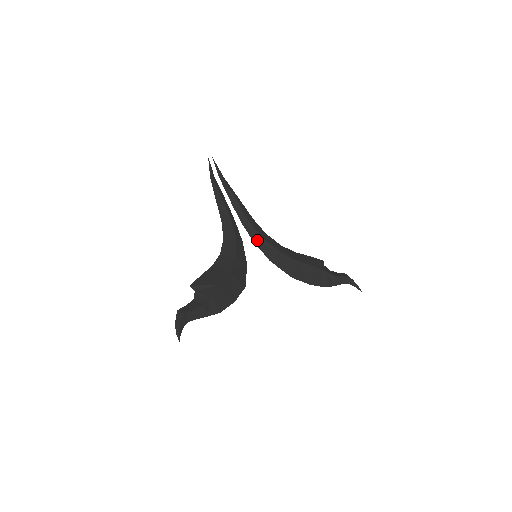
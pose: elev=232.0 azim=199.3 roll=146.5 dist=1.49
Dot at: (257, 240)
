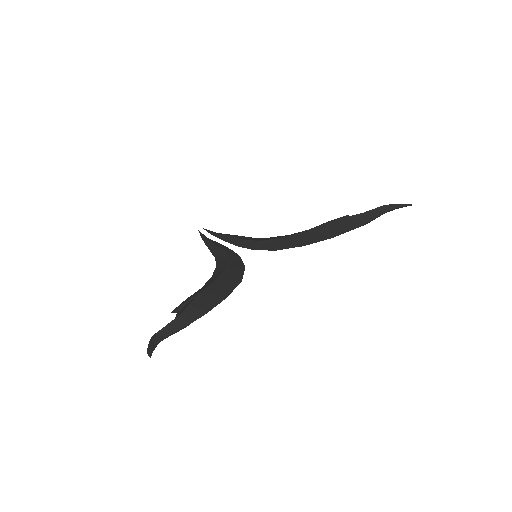
Dot at: (257, 246)
